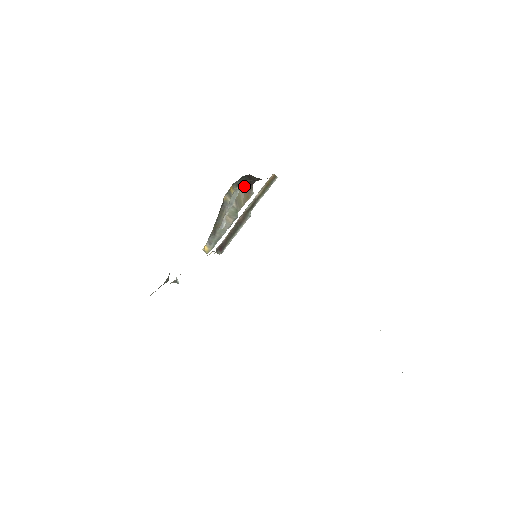
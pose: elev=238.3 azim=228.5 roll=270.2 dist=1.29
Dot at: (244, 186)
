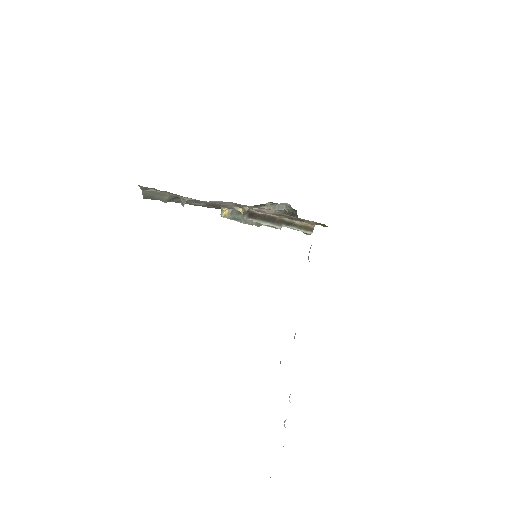
Dot at: (291, 210)
